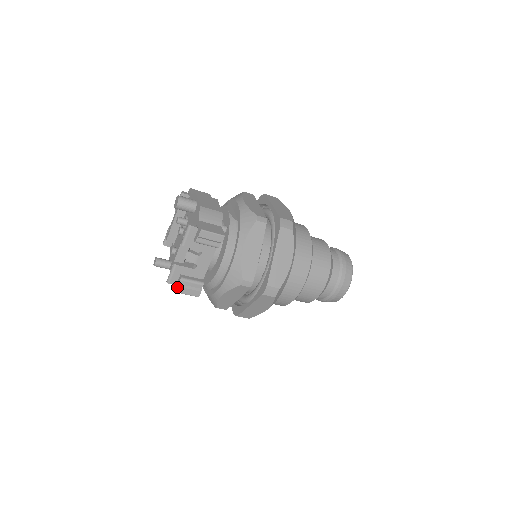
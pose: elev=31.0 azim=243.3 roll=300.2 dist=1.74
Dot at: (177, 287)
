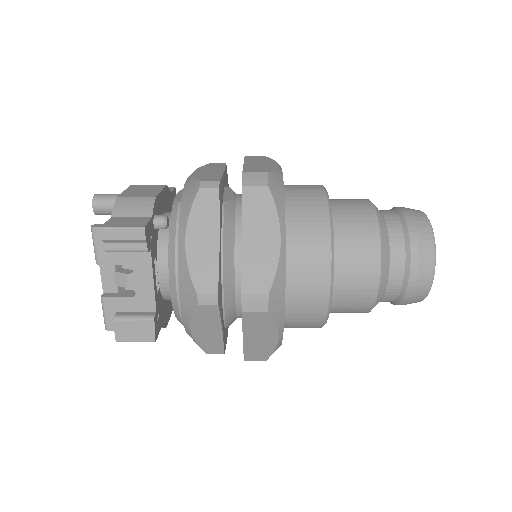
Dot at: (115, 333)
